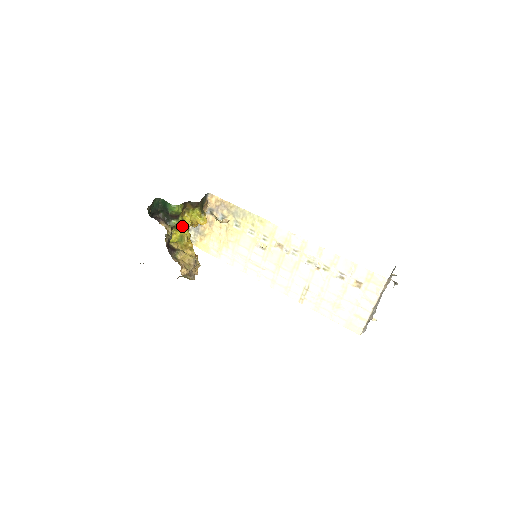
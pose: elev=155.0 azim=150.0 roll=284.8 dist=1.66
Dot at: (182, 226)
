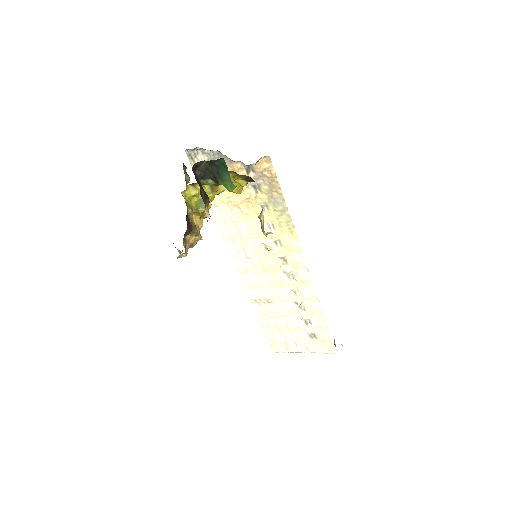
Dot at: (214, 189)
